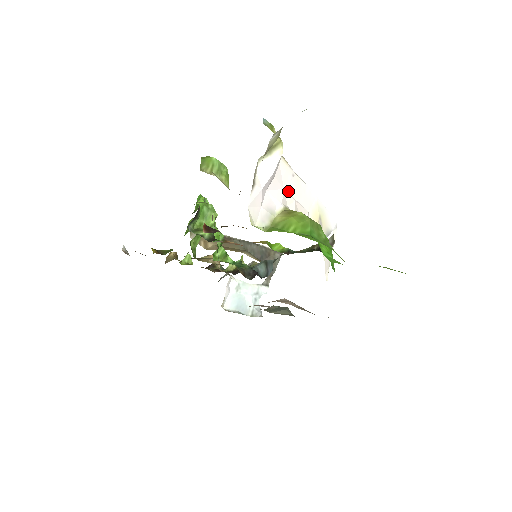
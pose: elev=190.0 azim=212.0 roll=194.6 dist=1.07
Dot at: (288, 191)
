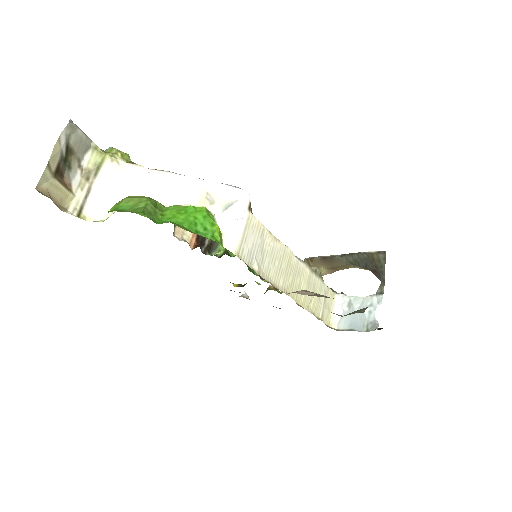
Dot at: (148, 186)
